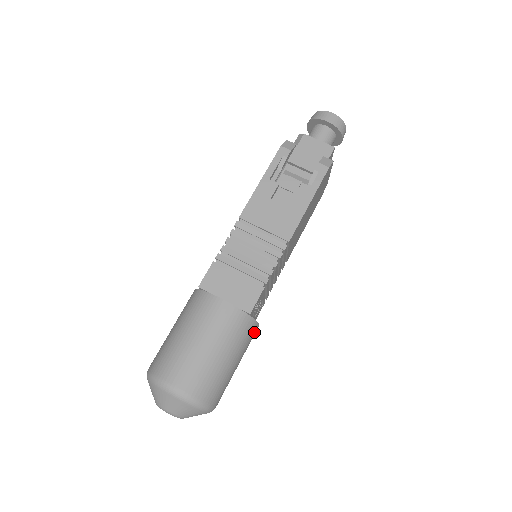
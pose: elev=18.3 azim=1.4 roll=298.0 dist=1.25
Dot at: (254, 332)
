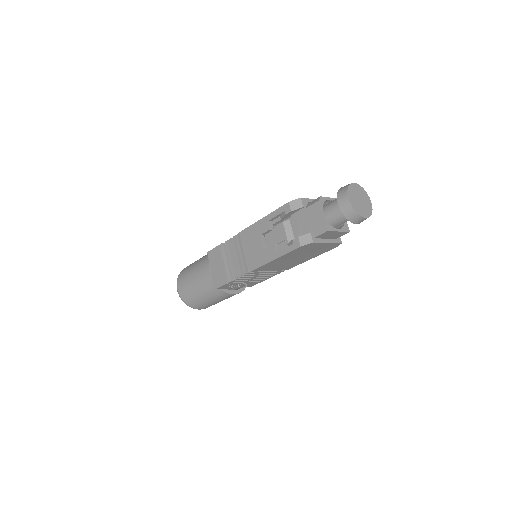
Dot at: (228, 296)
